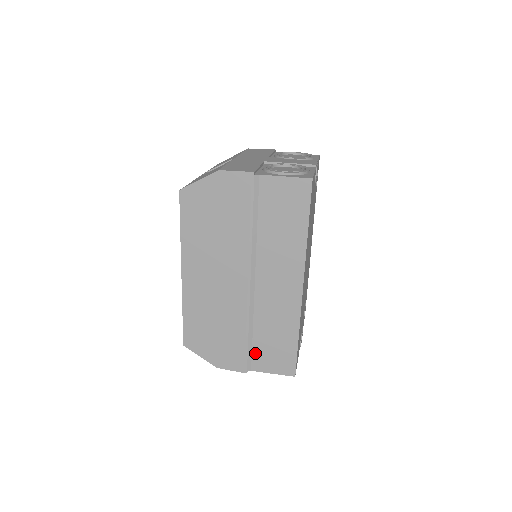
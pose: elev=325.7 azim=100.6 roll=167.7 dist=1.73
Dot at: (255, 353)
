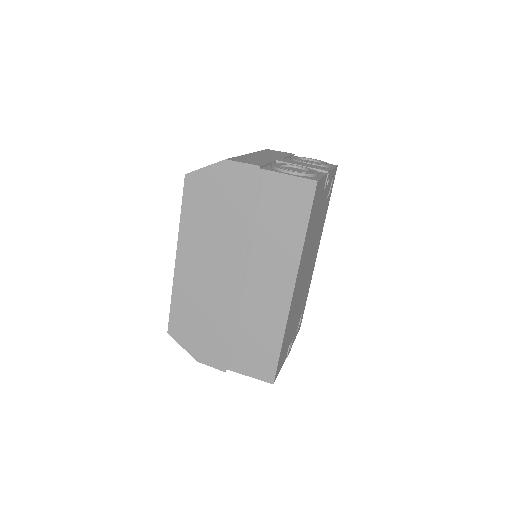
Dot at: (236, 353)
